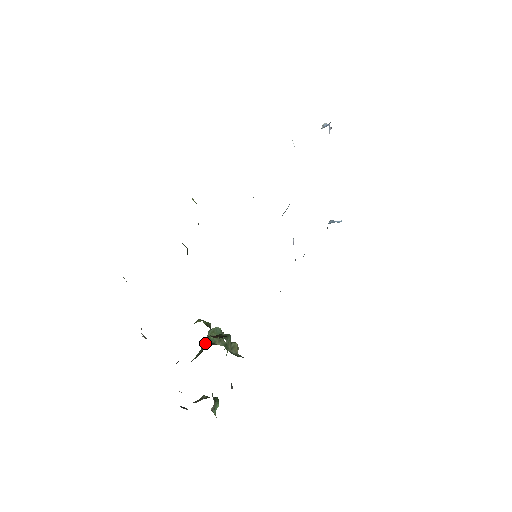
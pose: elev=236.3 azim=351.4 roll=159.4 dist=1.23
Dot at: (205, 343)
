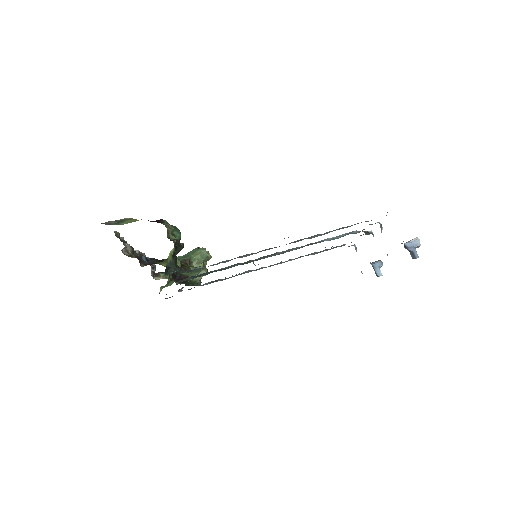
Dot at: (187, 257)
